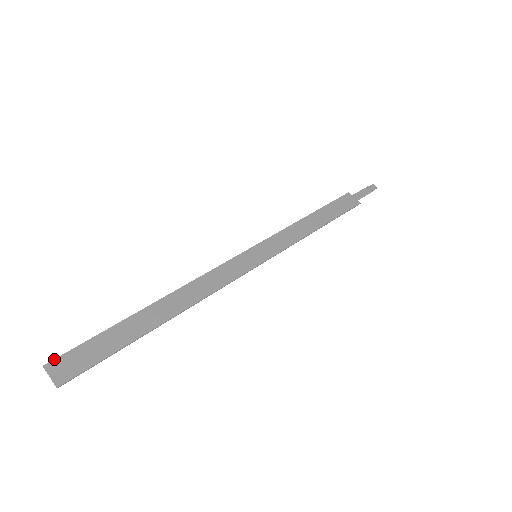
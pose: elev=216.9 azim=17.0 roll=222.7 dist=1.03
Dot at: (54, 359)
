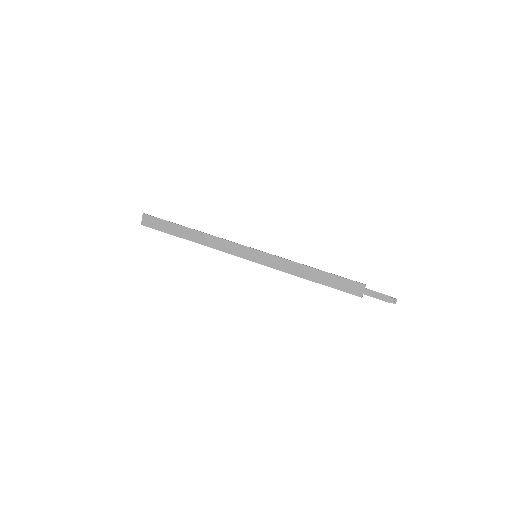
Dot at: (147, 214)
